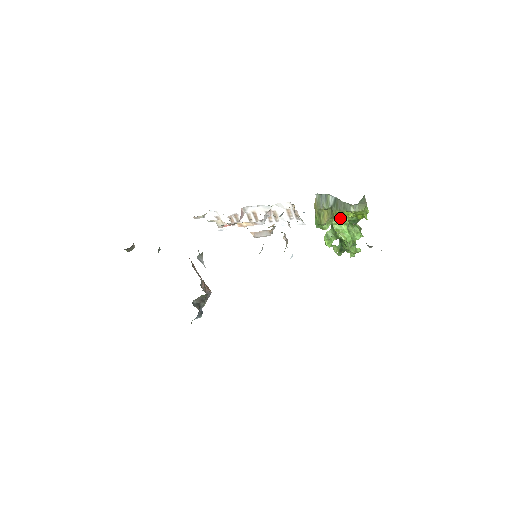
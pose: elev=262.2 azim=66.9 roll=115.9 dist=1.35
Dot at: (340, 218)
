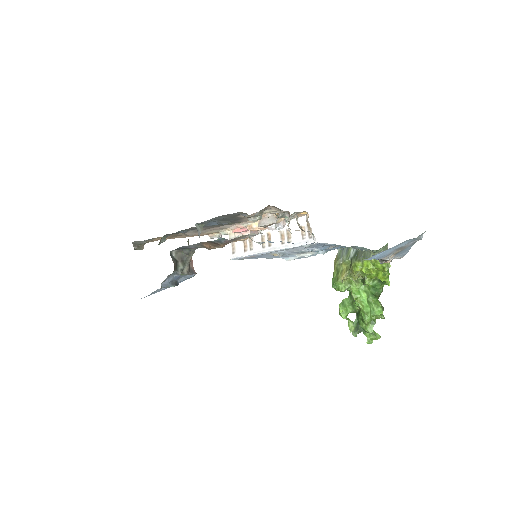
Dot at: (360, 283)
